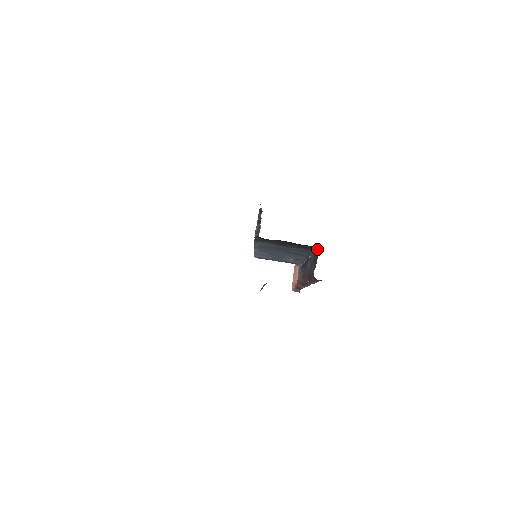
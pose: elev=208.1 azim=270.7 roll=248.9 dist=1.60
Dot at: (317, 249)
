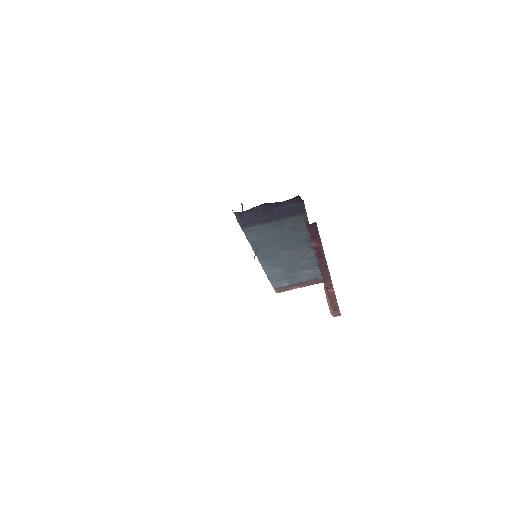
Dot at: (303, 204)
